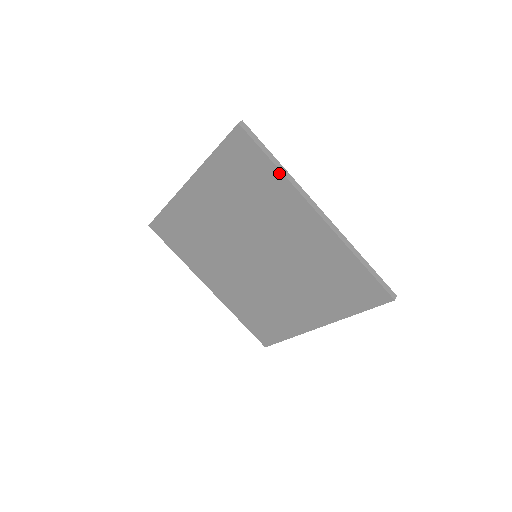
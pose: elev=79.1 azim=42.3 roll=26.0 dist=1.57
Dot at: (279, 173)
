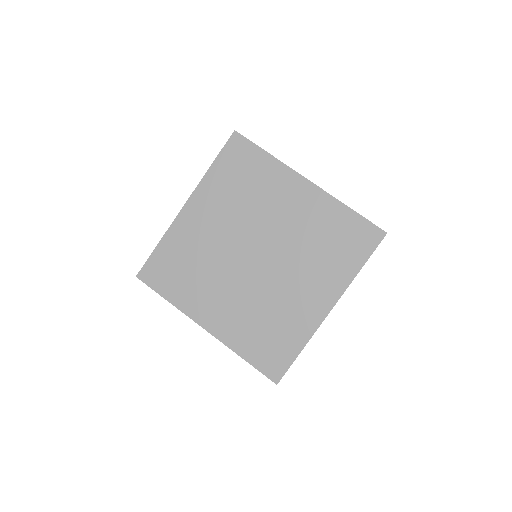
Dot at: (271, 157)
